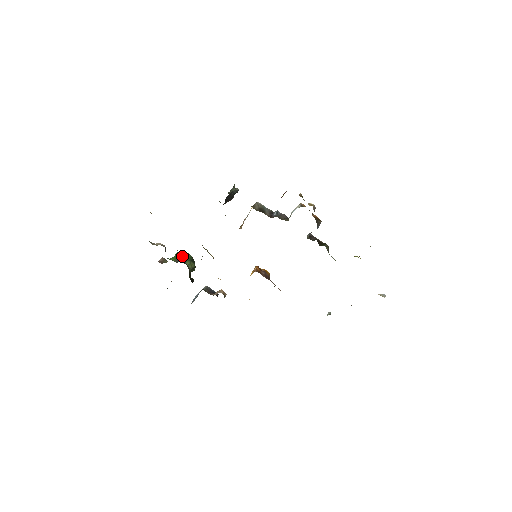
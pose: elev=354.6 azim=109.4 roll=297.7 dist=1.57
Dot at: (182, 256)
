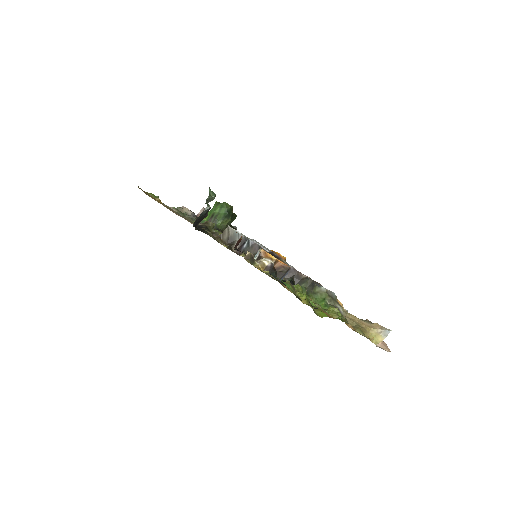
Dot at: (216, 213)
